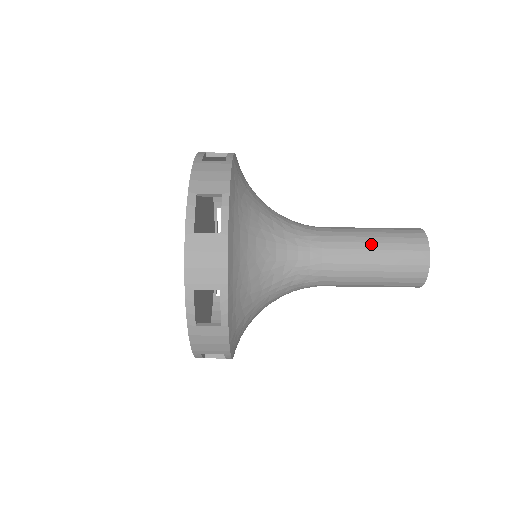
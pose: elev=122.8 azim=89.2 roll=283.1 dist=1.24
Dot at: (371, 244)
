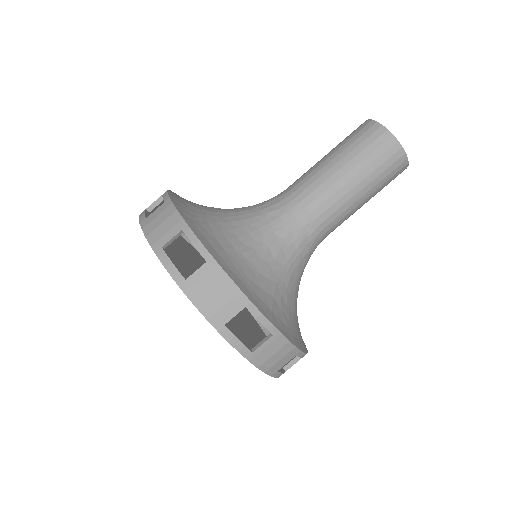
Dot at: (363, 202)
